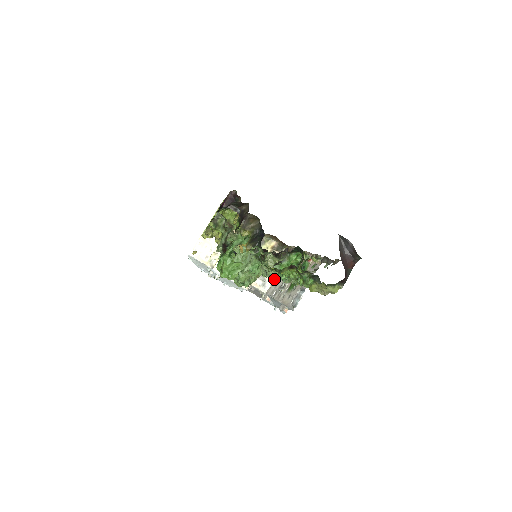
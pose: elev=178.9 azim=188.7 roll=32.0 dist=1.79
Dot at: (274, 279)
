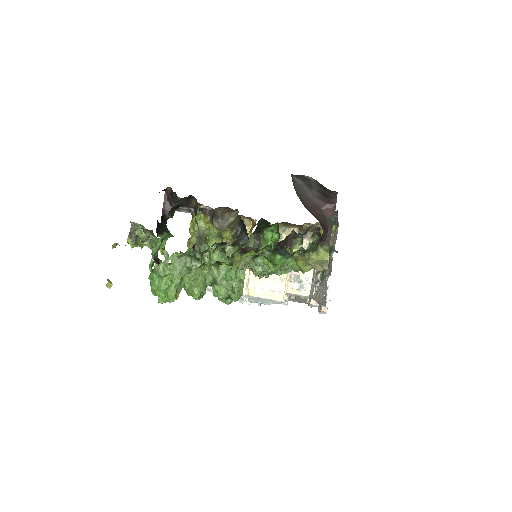
Dot at: (312, 274)
